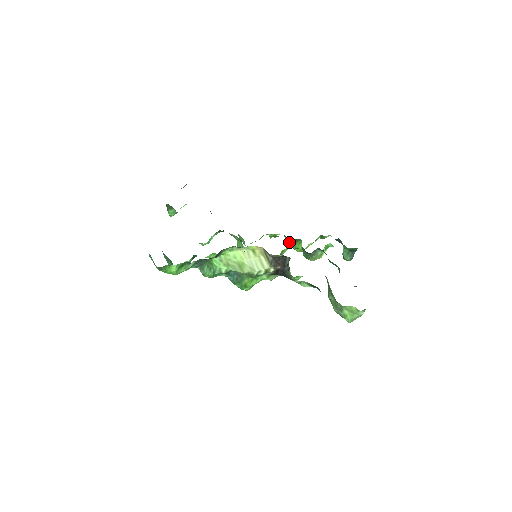
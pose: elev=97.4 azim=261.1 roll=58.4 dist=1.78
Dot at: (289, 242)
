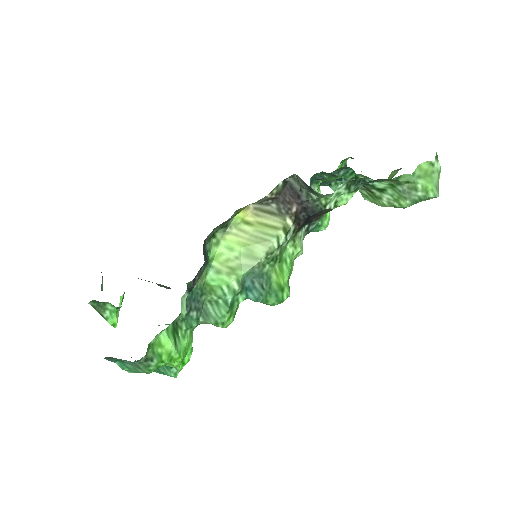
Dot at: occluded
